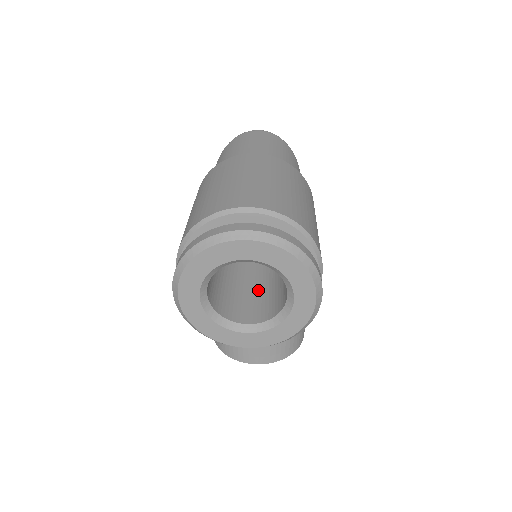
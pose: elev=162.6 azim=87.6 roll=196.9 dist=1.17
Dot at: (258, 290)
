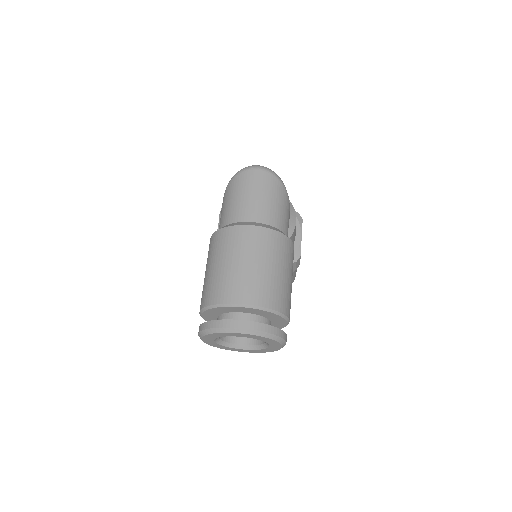
Dot at: occluded
